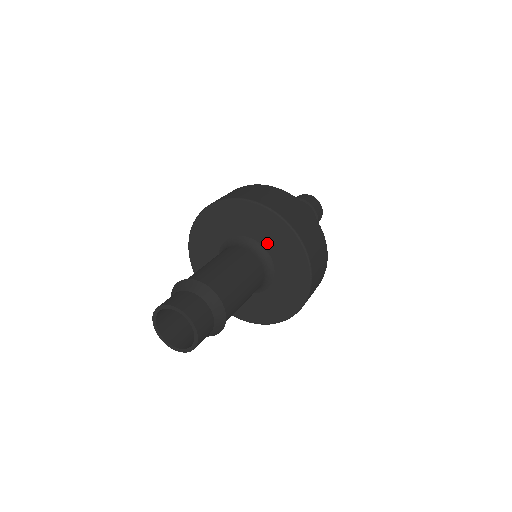
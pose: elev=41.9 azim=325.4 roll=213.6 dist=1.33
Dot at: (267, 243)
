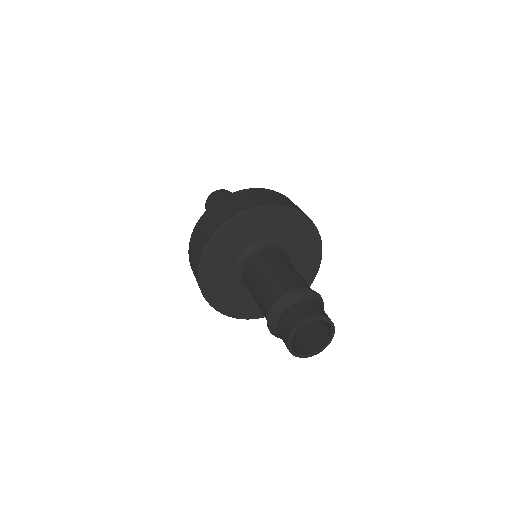
Dot at: (261, 235)
